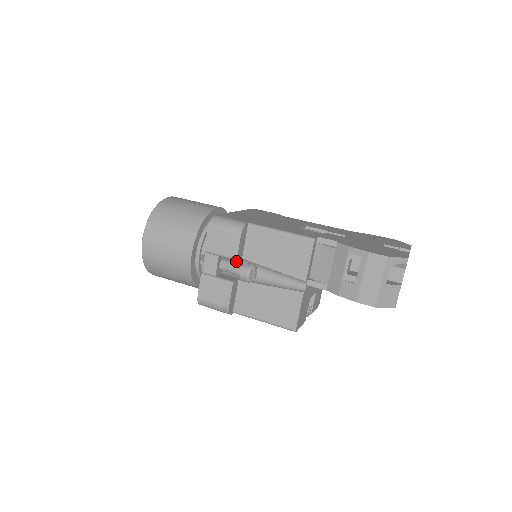
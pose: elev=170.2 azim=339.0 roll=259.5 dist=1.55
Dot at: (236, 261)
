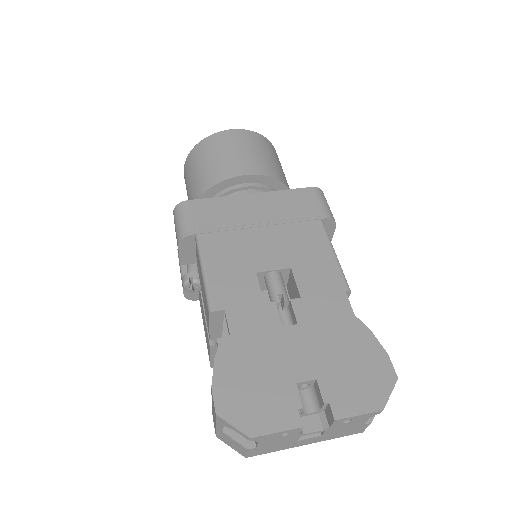
Dot at: occluded
